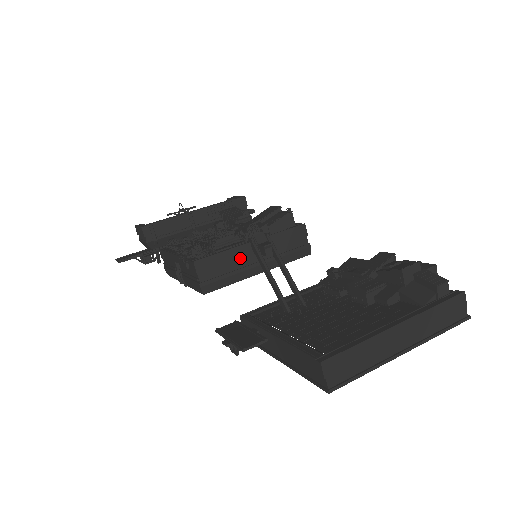
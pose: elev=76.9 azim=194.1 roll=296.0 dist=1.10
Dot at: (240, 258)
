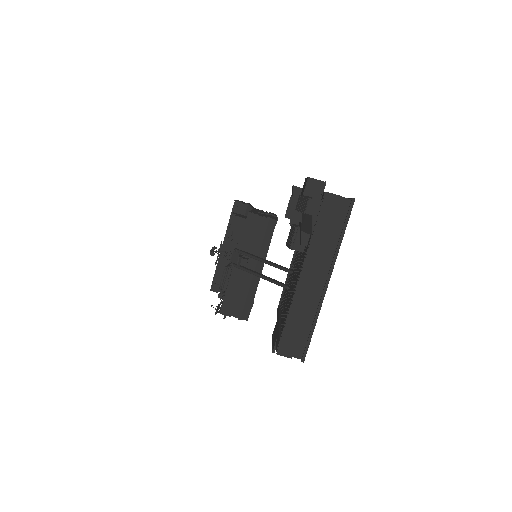
Dot at: (240, 280)
